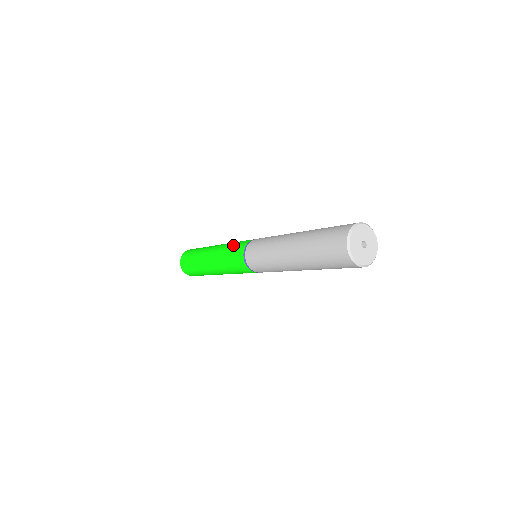
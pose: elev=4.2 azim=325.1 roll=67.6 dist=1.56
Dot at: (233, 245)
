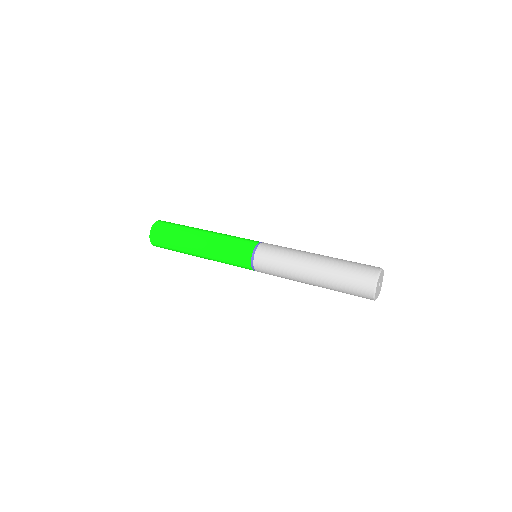
Dot at: (231, 254)
